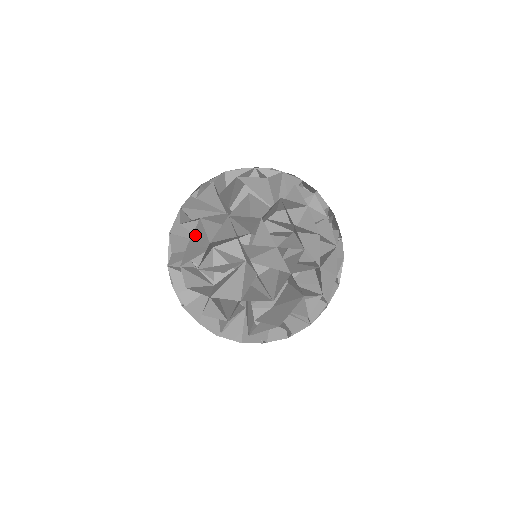
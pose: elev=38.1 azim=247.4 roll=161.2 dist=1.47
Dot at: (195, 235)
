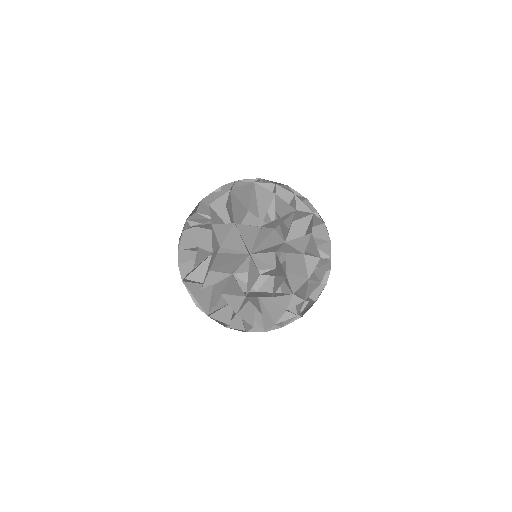
Dot at: occluded
